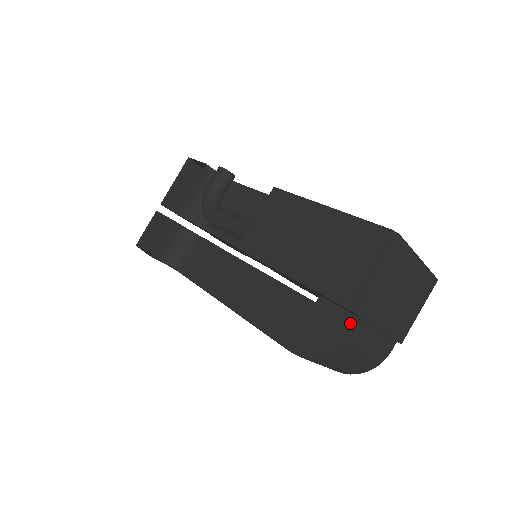
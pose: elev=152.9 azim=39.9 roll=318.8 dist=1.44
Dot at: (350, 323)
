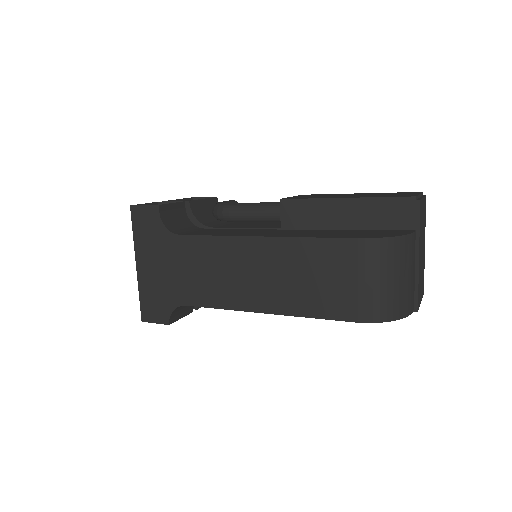
Dot at: (404, 231)
